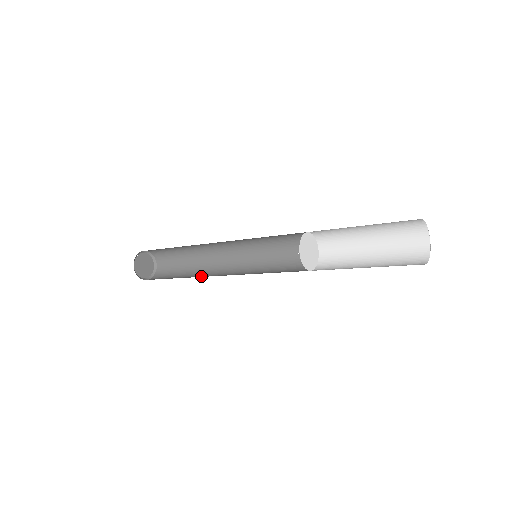
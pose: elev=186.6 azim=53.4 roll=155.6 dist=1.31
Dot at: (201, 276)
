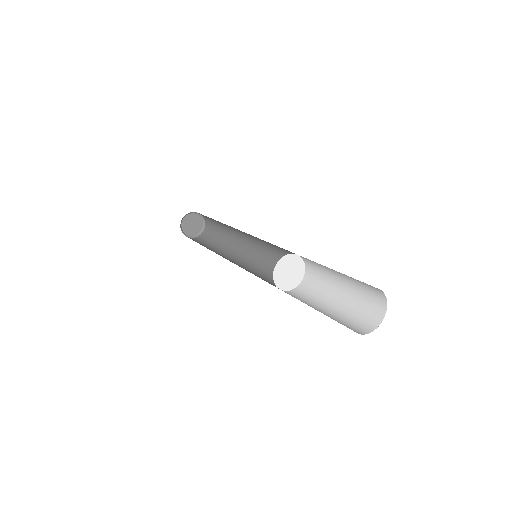
Dot at: (222, 253)
